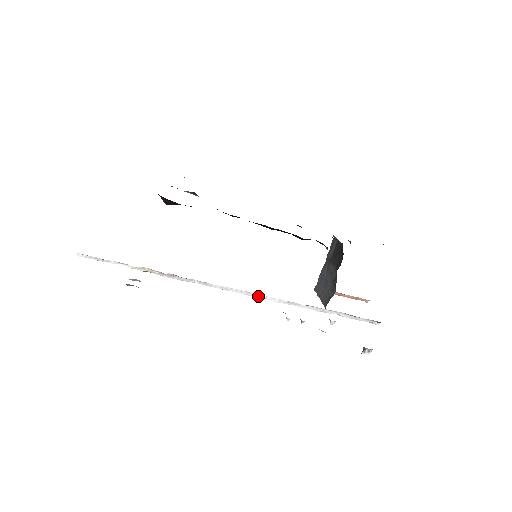
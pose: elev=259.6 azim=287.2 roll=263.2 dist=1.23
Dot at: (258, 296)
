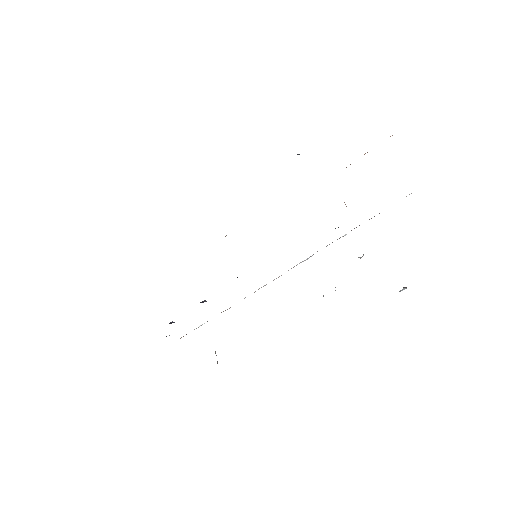
Dot at: occluded
